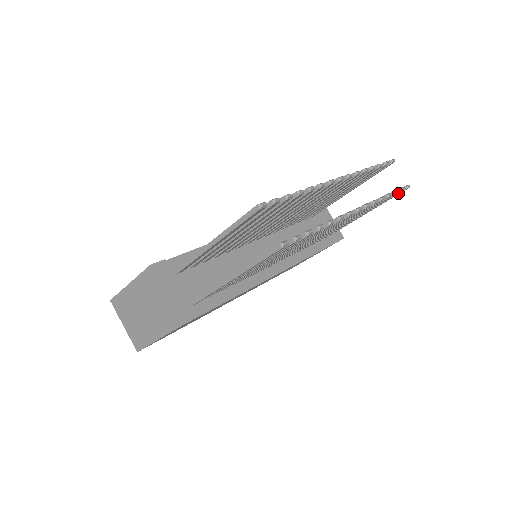
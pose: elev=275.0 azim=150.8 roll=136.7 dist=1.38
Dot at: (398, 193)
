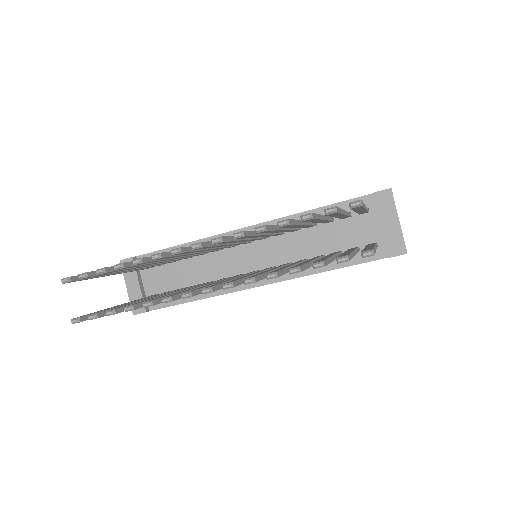
Dot at: (341, 262)
